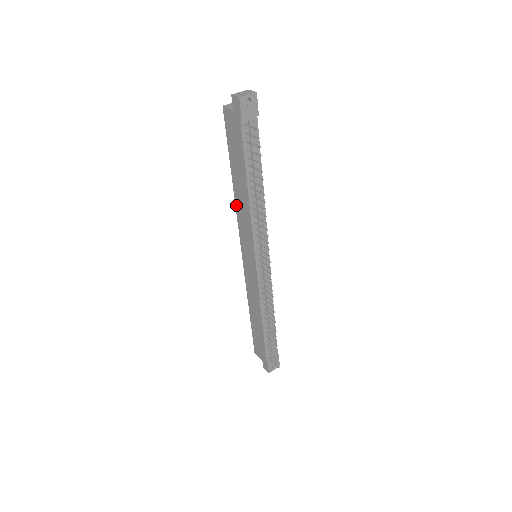
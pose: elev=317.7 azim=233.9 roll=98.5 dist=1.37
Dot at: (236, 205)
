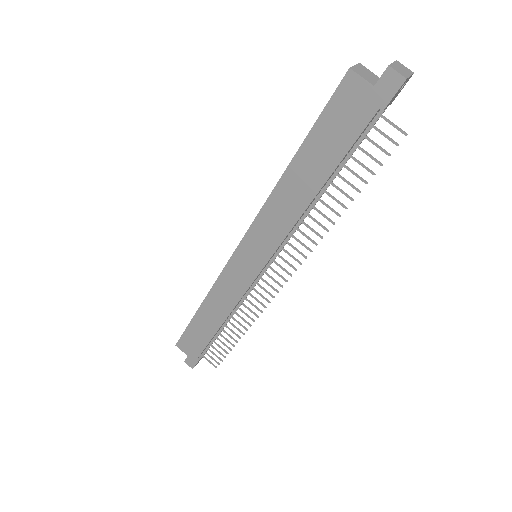
Dot at: (271, 196)
